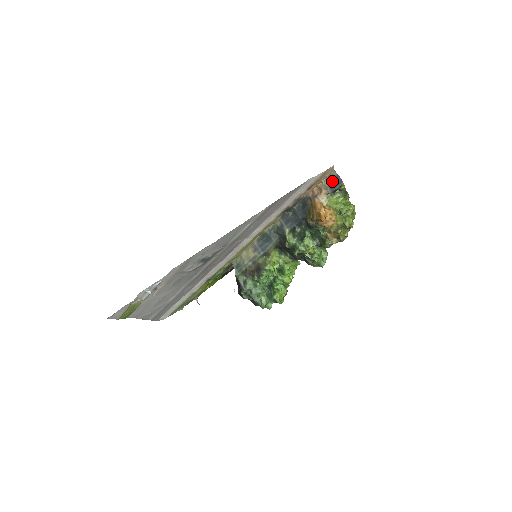
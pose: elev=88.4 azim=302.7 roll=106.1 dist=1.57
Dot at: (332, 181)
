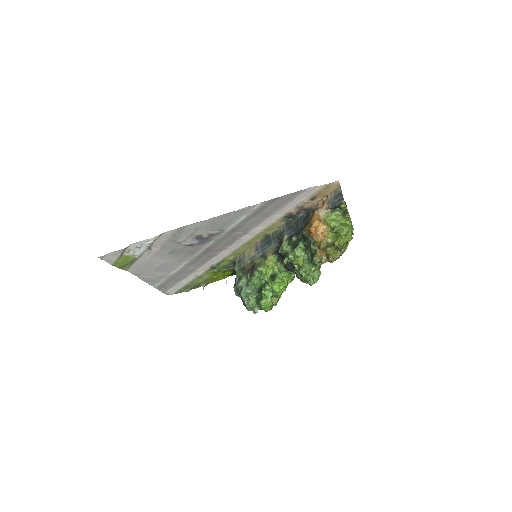
Dot at: (335, 197)
